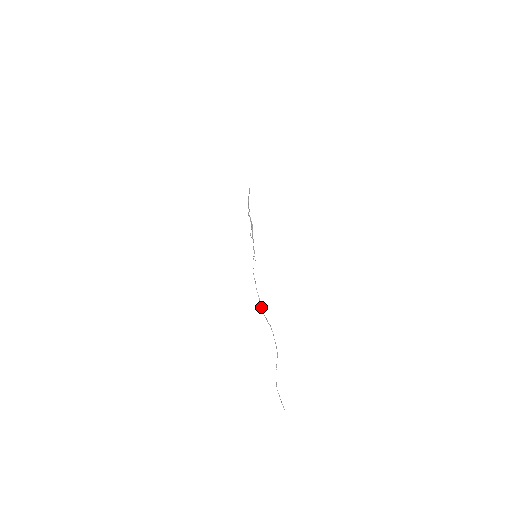
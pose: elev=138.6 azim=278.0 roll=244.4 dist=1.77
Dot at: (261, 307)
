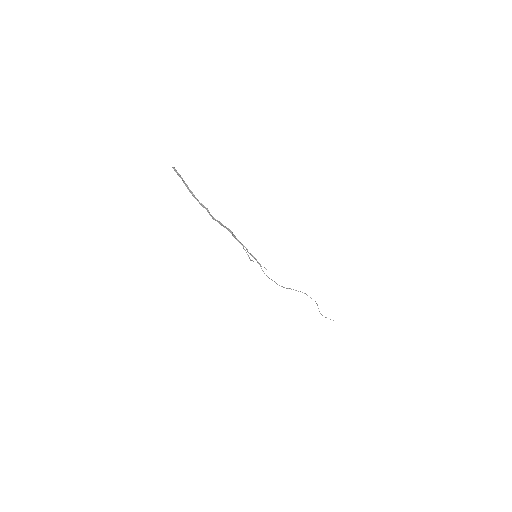
Dot at: occluded
